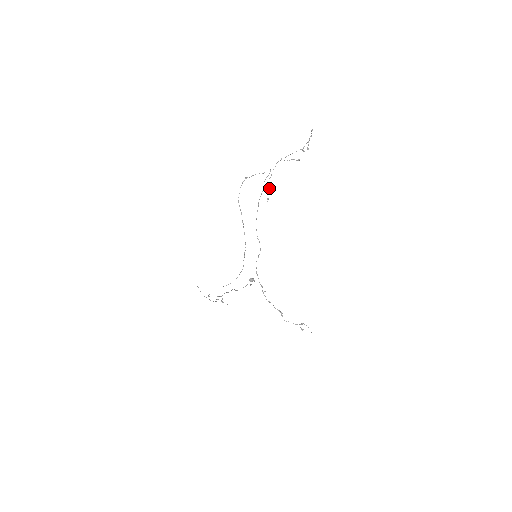
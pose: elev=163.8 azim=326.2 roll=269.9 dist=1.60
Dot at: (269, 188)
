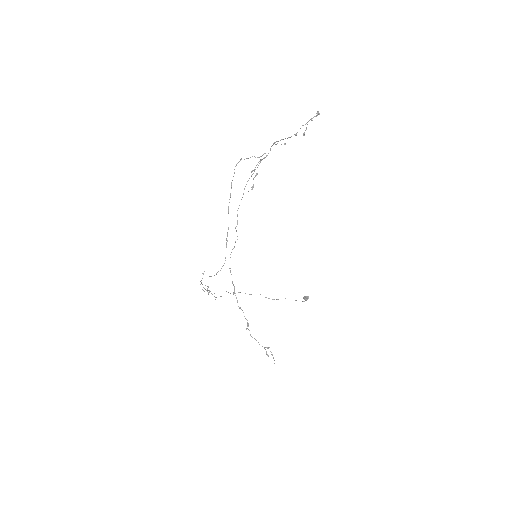
Dot at: (256, 174)
